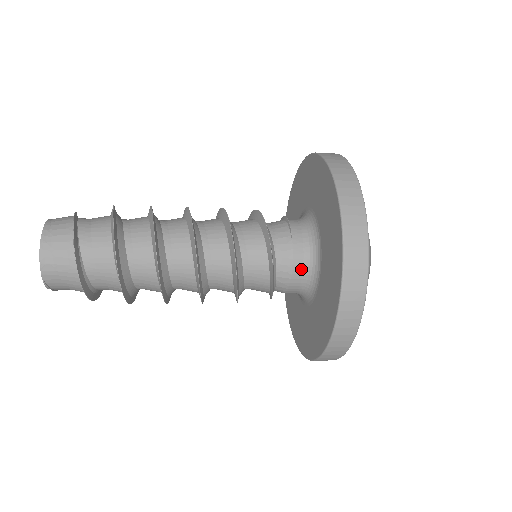
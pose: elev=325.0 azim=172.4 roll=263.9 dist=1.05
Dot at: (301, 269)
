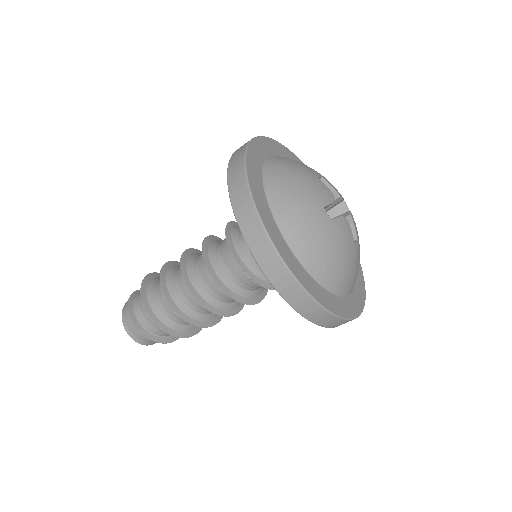
Dot at: occluded
